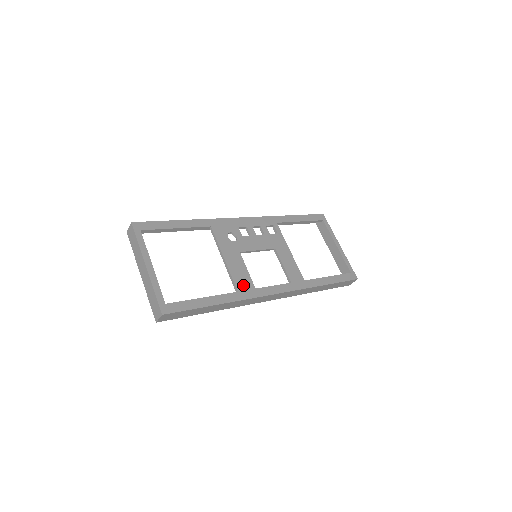
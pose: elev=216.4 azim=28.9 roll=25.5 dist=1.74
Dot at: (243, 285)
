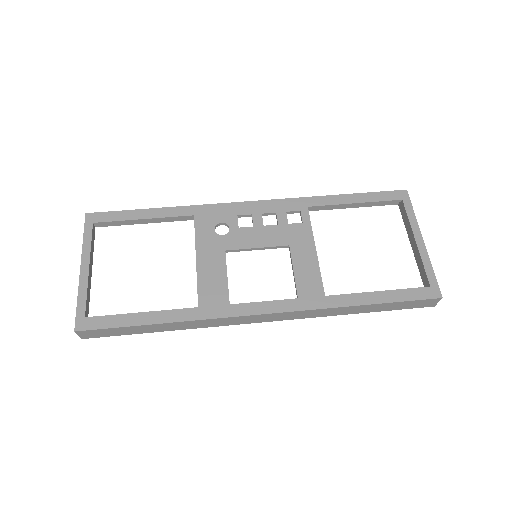
Dot at: (211, 298)
